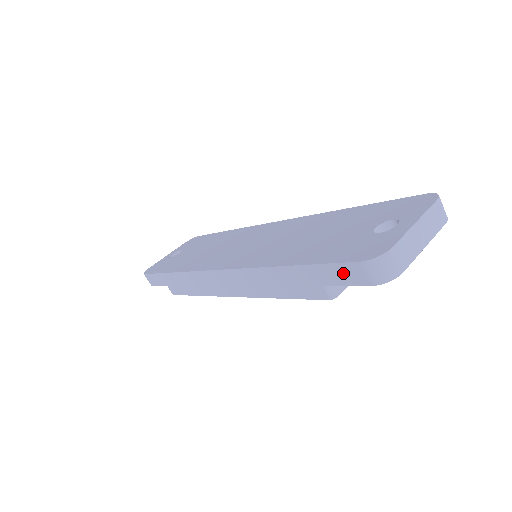
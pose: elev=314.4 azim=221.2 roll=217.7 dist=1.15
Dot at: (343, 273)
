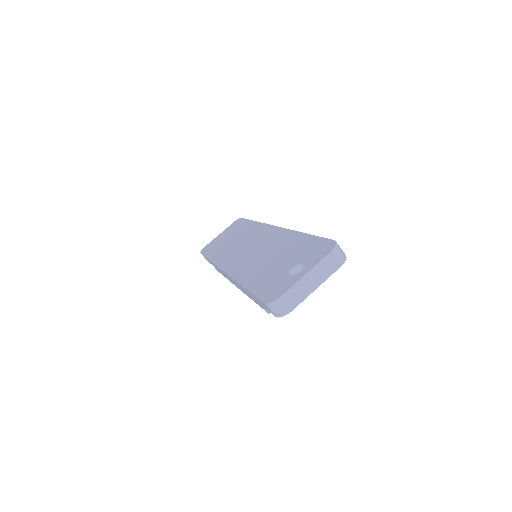
Dot at: (263, 304)
